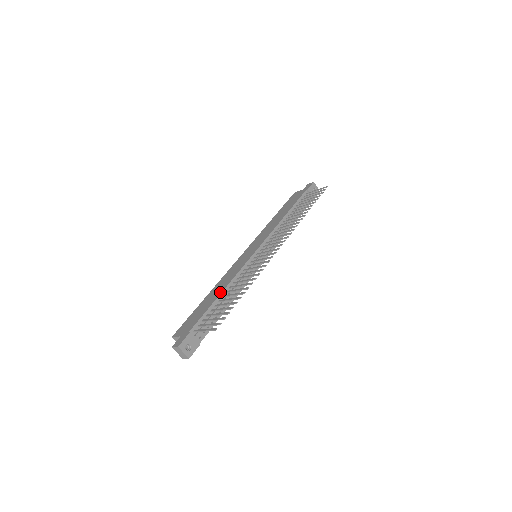
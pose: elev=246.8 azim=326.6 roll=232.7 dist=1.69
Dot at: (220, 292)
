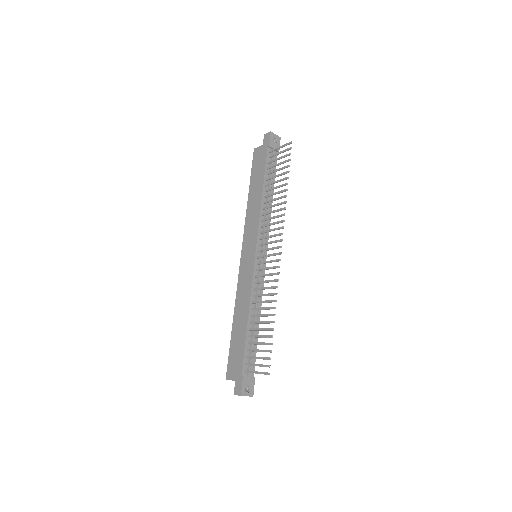
Dot at: (246, 320)
